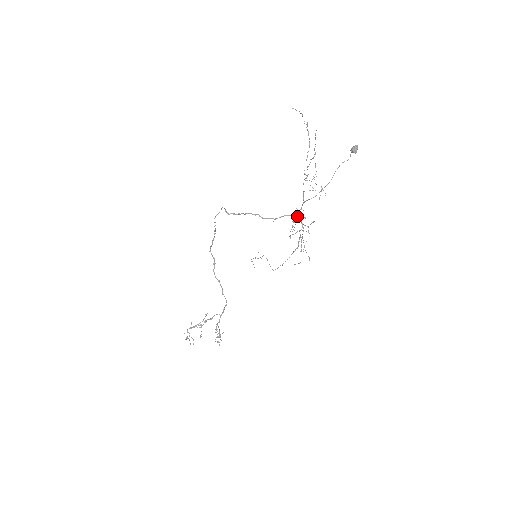
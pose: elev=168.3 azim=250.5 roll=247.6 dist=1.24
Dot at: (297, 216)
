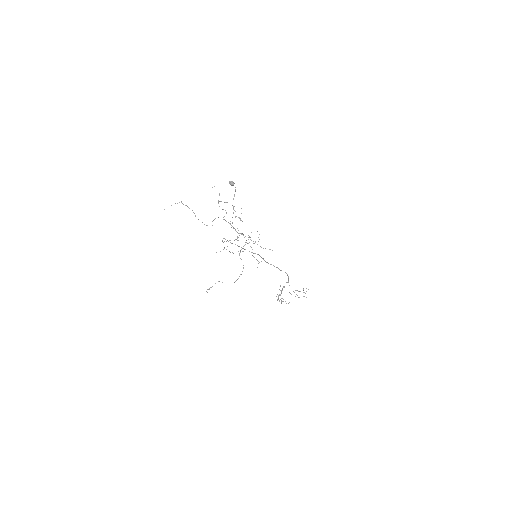
Dot at: (242, 234)
